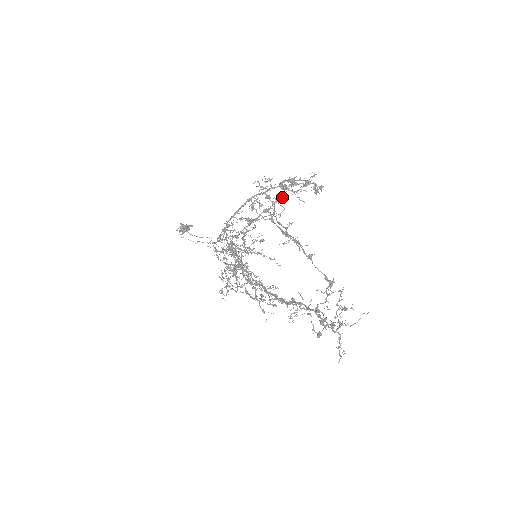
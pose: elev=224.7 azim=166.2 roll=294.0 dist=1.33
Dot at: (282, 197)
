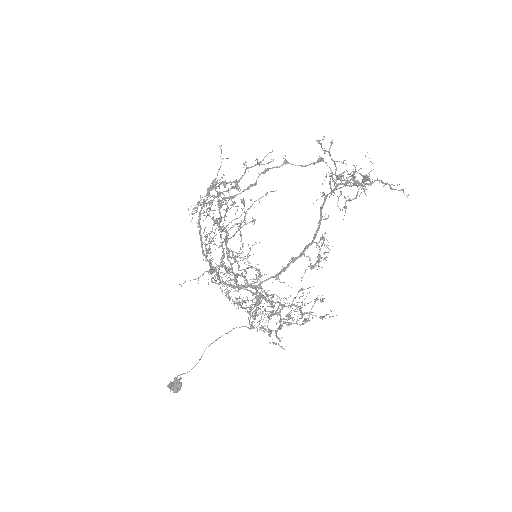
Dot at: (219, 192)
